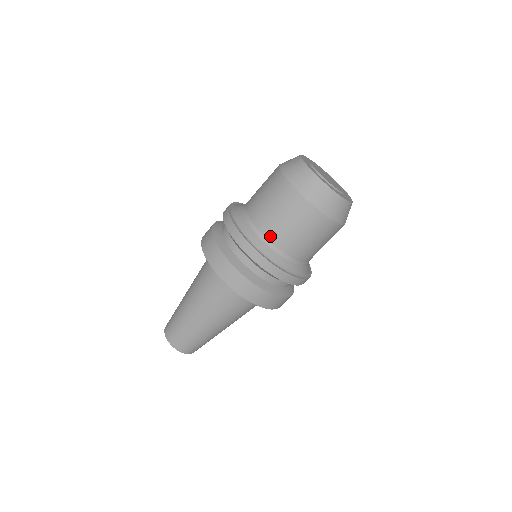
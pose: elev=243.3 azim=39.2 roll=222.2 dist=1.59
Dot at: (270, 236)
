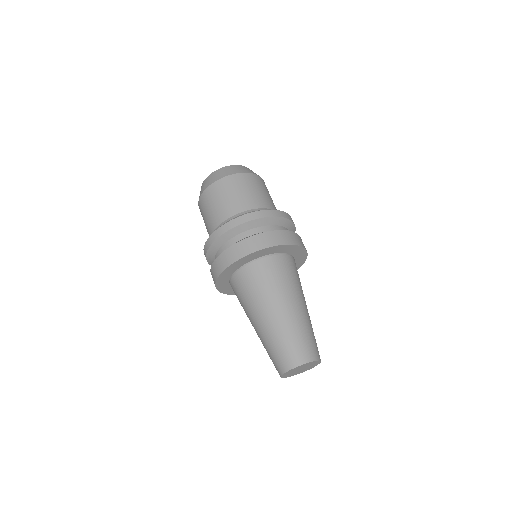
Dot at: (236, 211)
